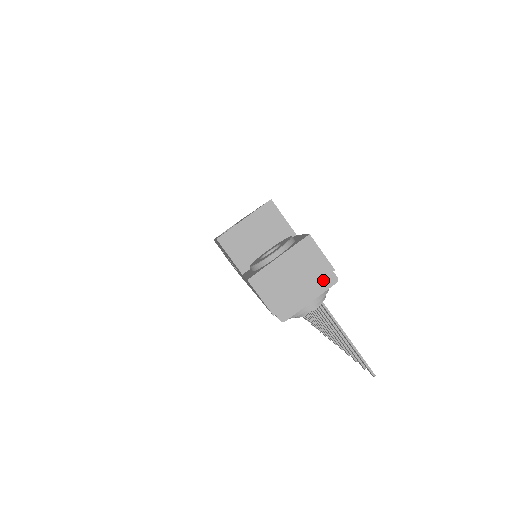
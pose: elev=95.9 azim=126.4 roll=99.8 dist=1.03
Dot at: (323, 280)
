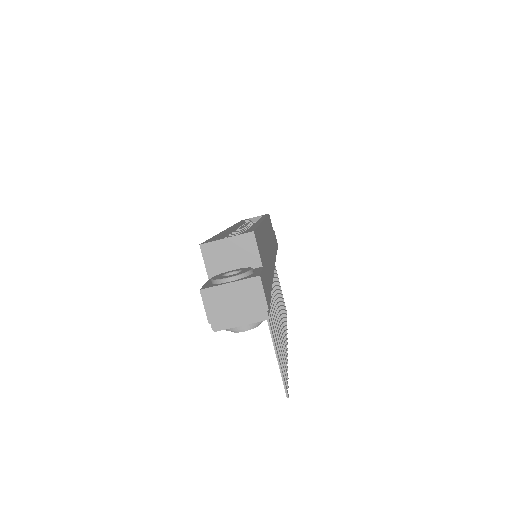
Dot at: (257, 314)
